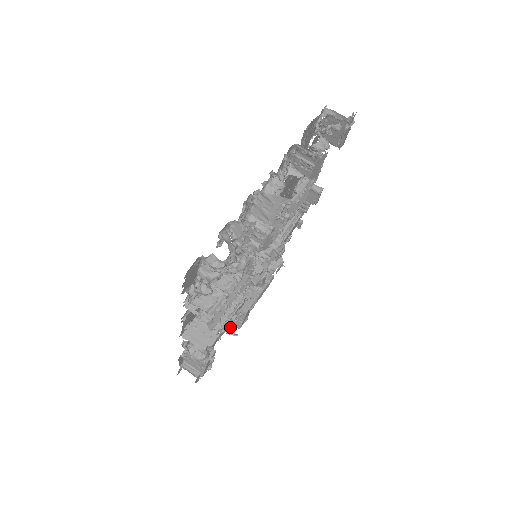
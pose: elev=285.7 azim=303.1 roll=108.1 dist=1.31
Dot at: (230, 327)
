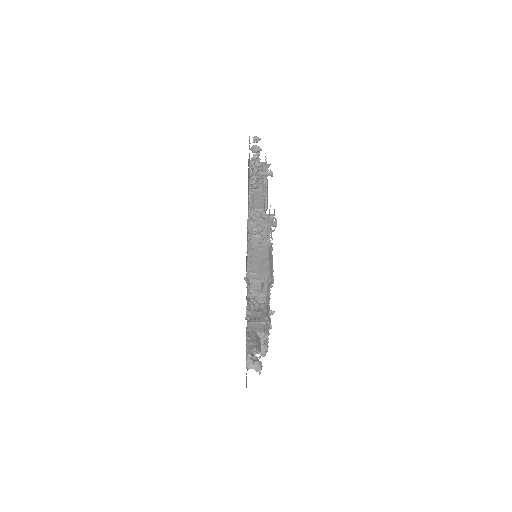
Dot at: occluded
